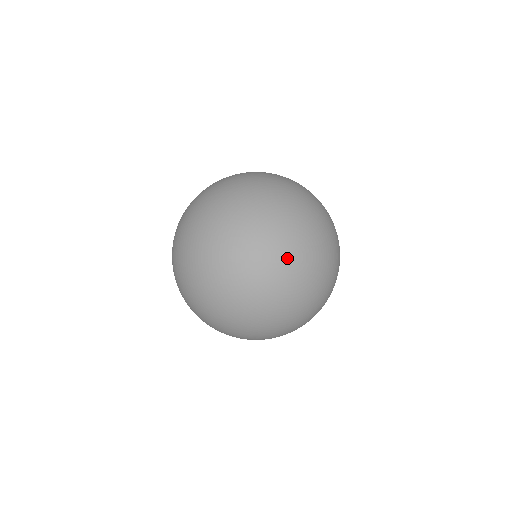
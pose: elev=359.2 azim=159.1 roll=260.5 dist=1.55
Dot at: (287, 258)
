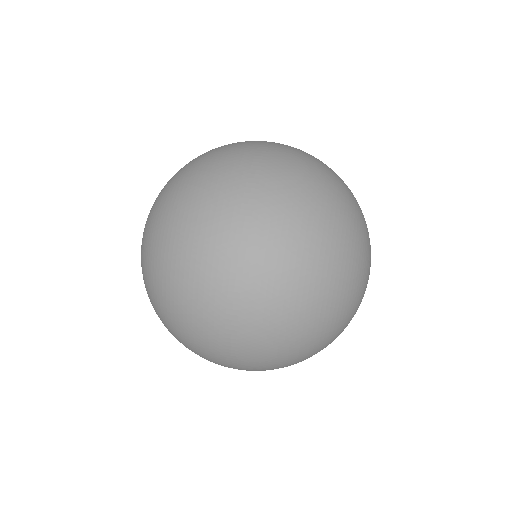
Dot at: occluded
